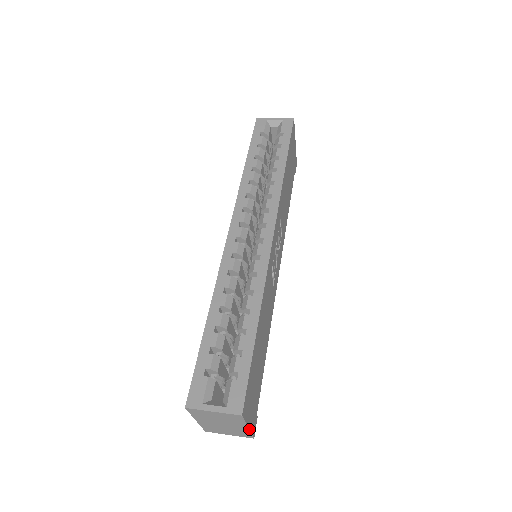
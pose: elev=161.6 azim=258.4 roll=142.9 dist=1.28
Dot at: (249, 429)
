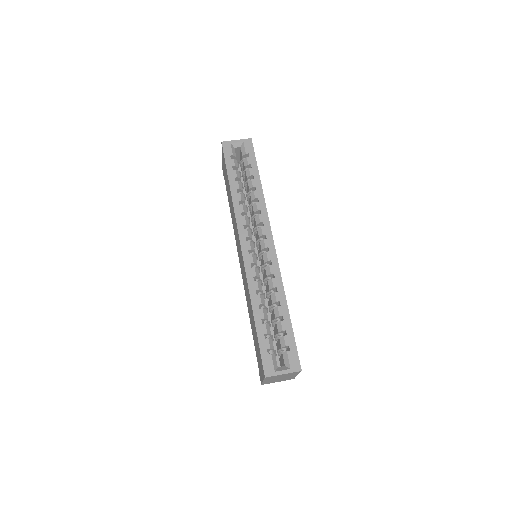
Dot at: occluded
